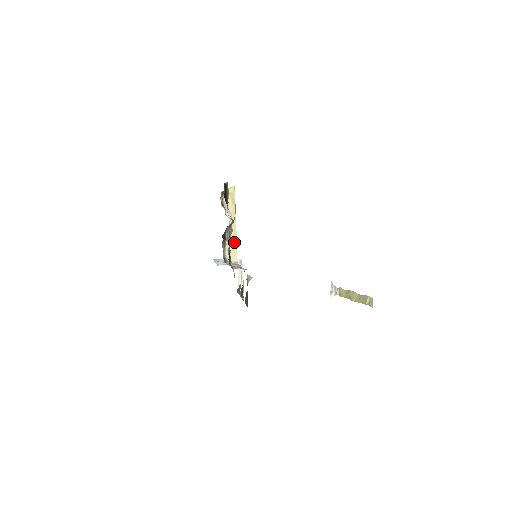
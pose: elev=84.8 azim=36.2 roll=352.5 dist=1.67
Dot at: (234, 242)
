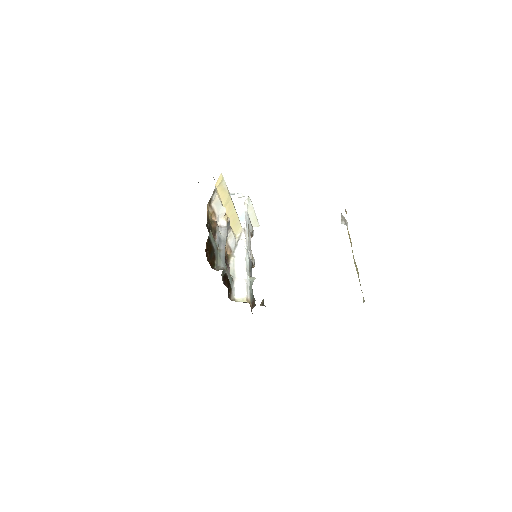
Dot at: (235, 219)
